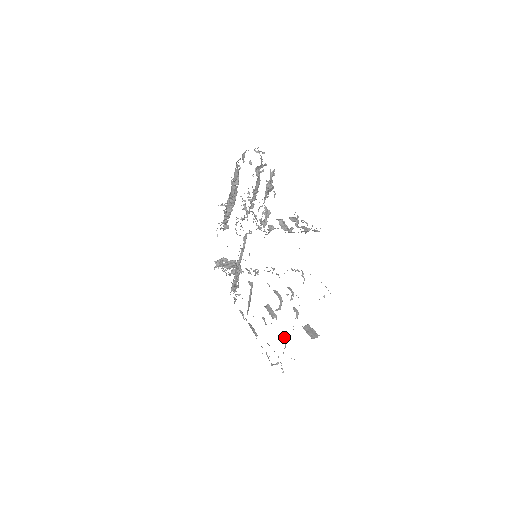
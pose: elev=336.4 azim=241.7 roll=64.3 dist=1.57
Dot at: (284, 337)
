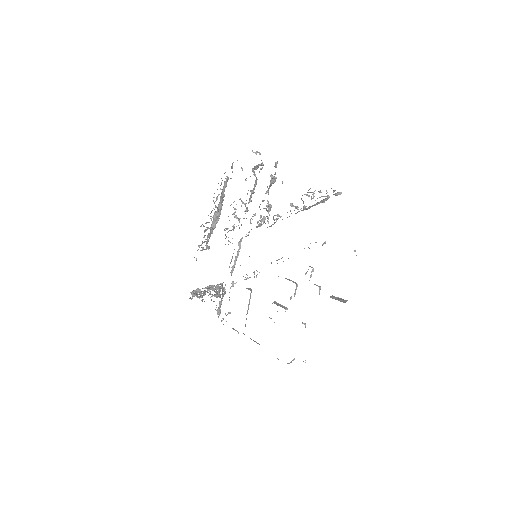
Dot at: (303, 323)
